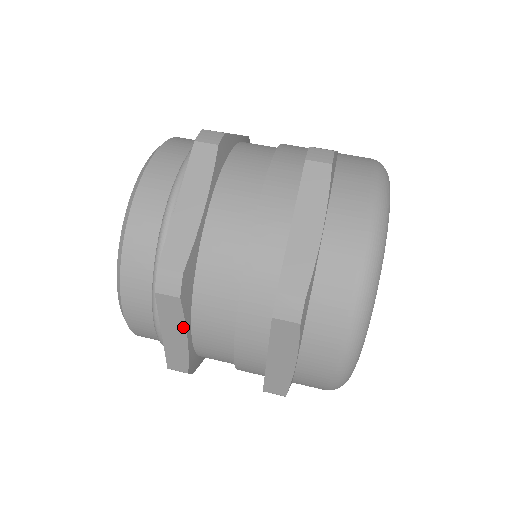
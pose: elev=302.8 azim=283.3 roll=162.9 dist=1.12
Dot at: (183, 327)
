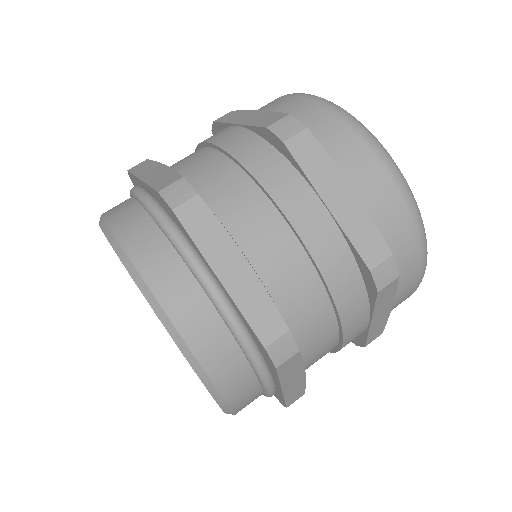
Dot at: (229, 240)
